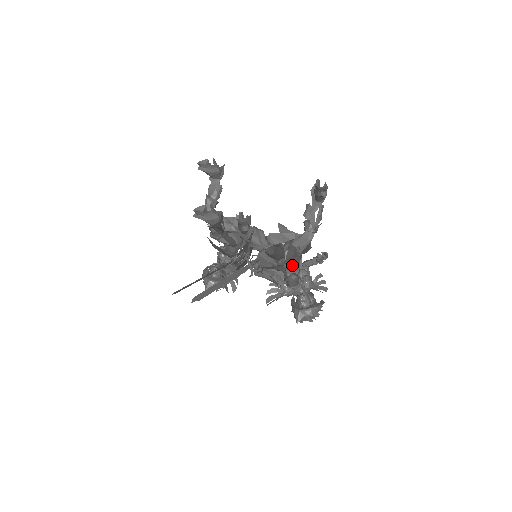
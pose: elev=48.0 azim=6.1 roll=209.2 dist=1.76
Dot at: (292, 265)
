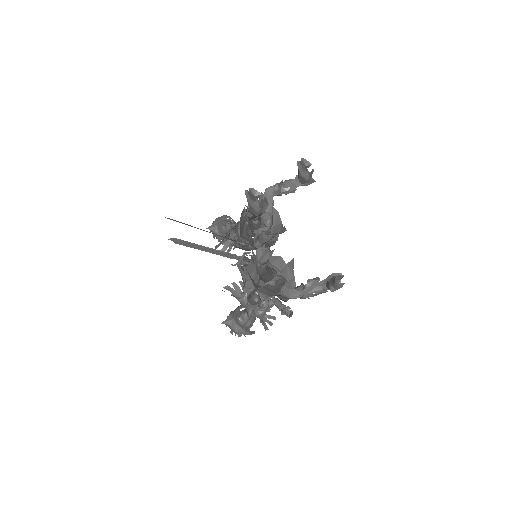
Dot at: (264, 292)
